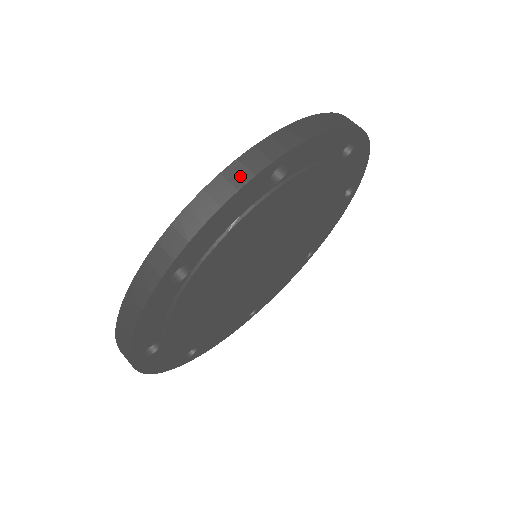
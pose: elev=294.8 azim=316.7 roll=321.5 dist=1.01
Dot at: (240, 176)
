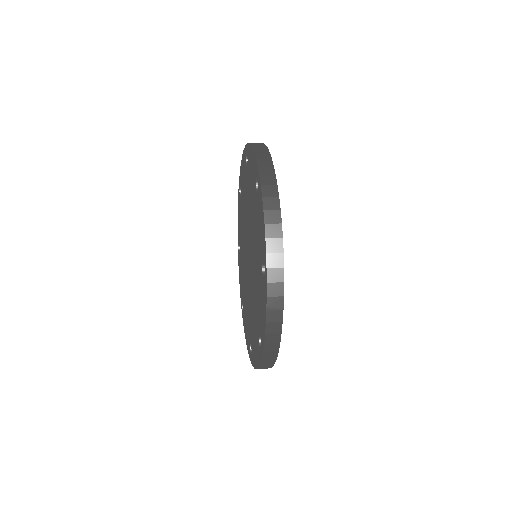
Dot at: occluded
